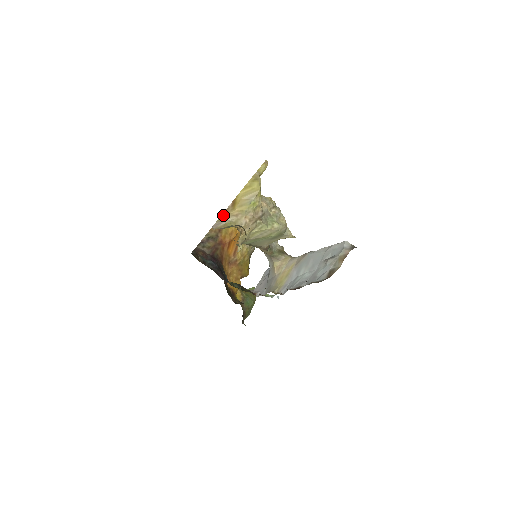
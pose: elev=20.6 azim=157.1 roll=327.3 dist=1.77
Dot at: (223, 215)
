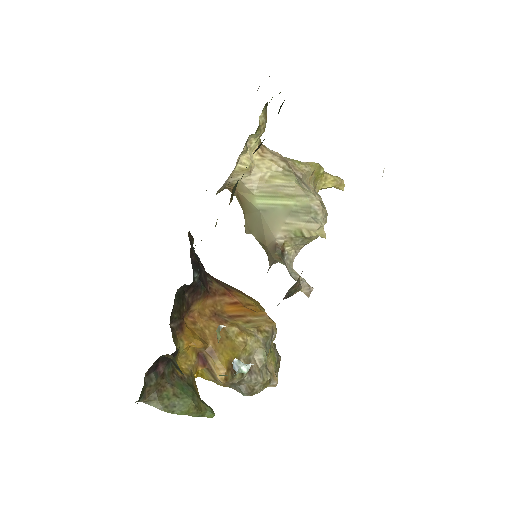
Dot at: occluded
